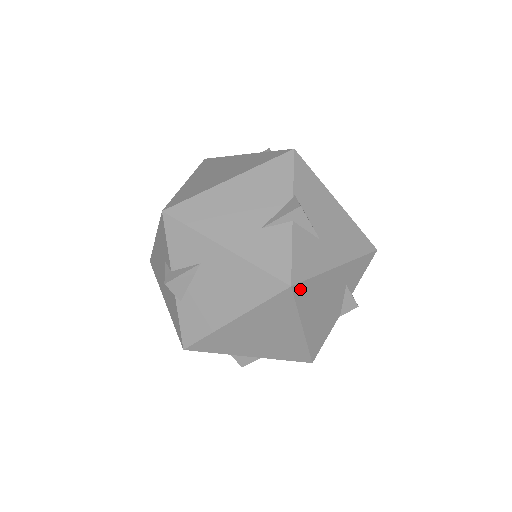
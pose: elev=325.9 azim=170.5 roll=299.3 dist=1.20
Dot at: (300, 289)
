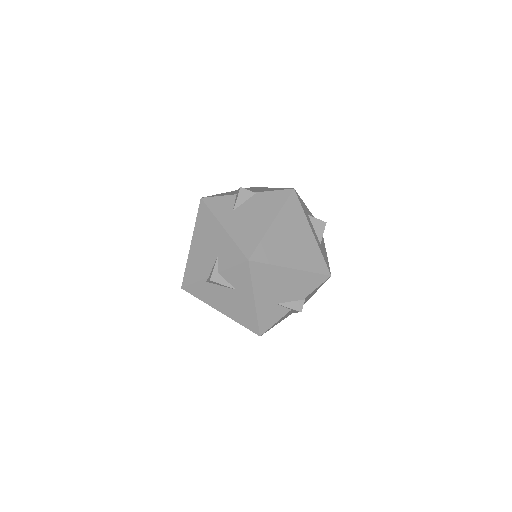
Dot at: occluded
